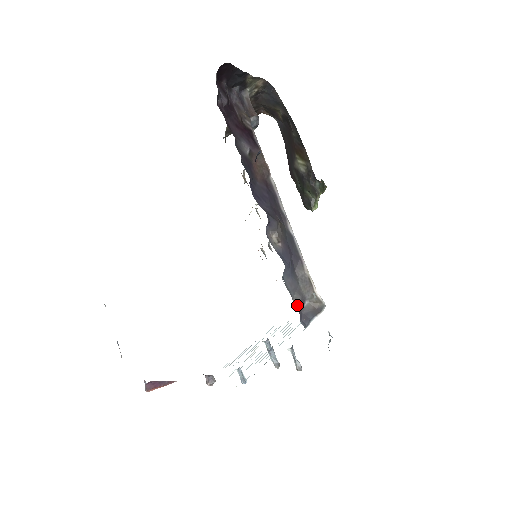
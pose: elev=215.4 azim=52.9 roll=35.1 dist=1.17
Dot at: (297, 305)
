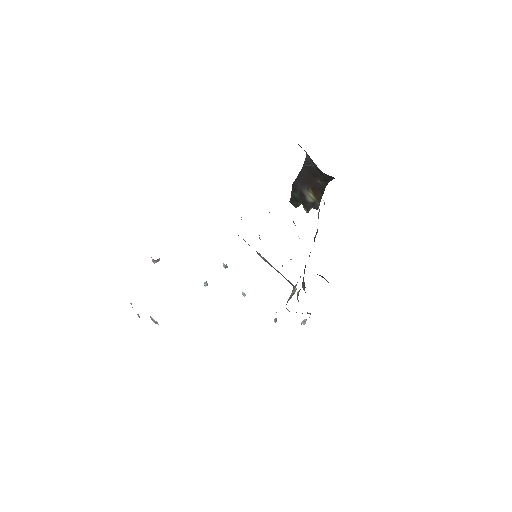
Dot at: occluded
